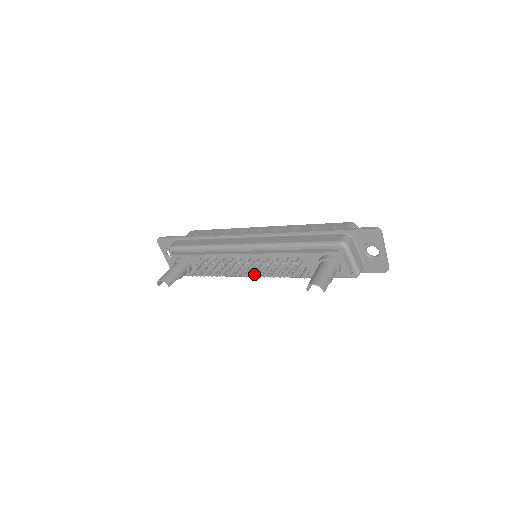
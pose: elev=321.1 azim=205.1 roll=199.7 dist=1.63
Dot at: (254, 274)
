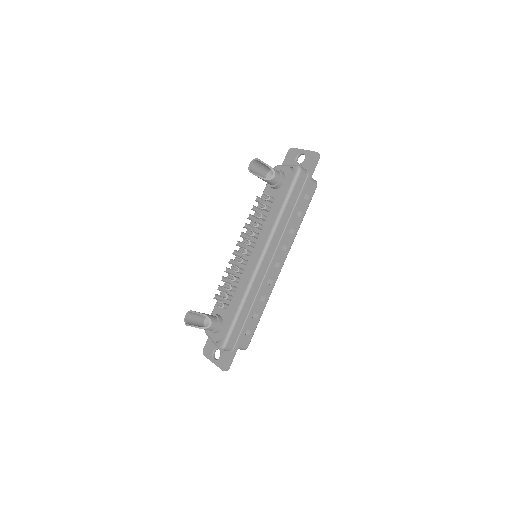
Dot at: (244, 240)
